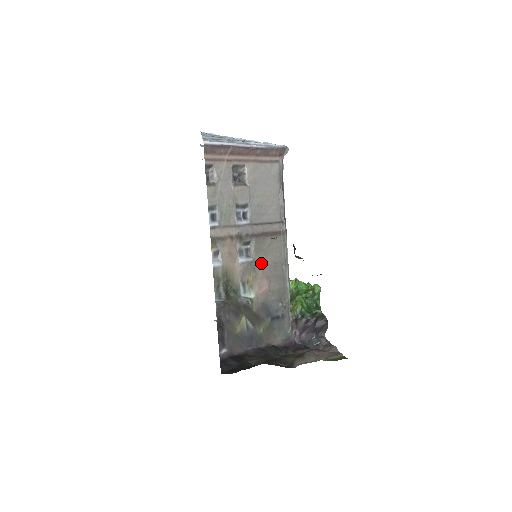
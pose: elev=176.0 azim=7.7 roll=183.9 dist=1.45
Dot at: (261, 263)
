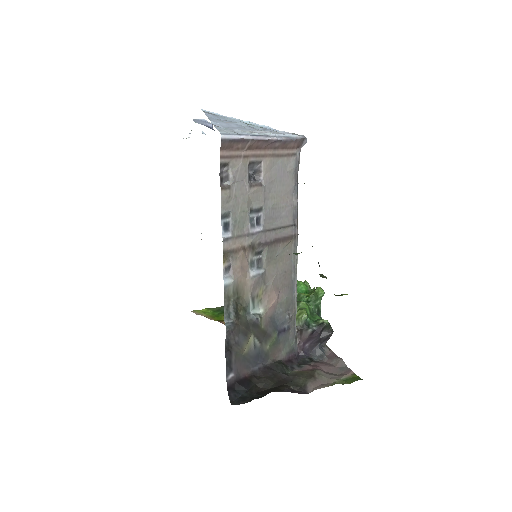
Dot at: (272, 274)
